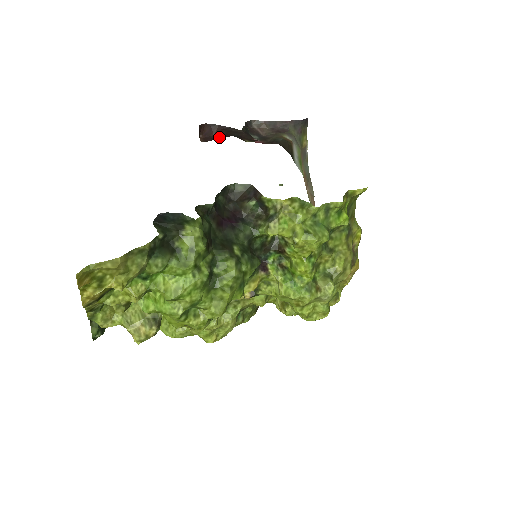
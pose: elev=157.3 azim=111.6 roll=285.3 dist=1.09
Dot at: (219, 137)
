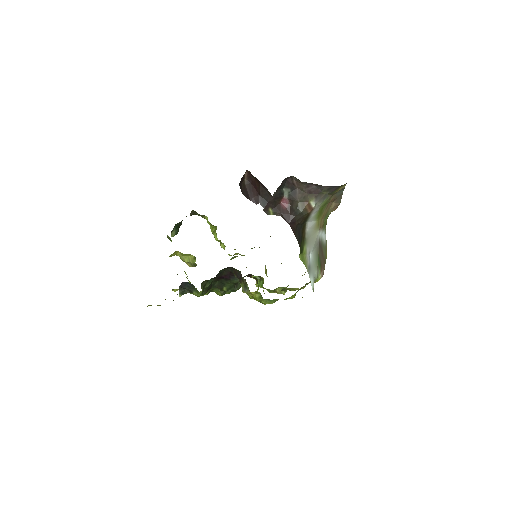
Dot at: (255, 189)
